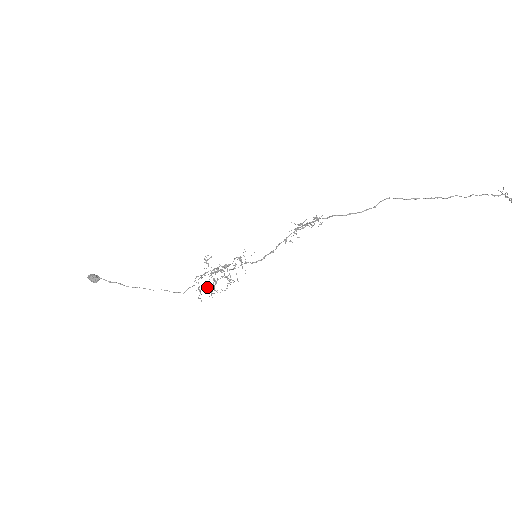
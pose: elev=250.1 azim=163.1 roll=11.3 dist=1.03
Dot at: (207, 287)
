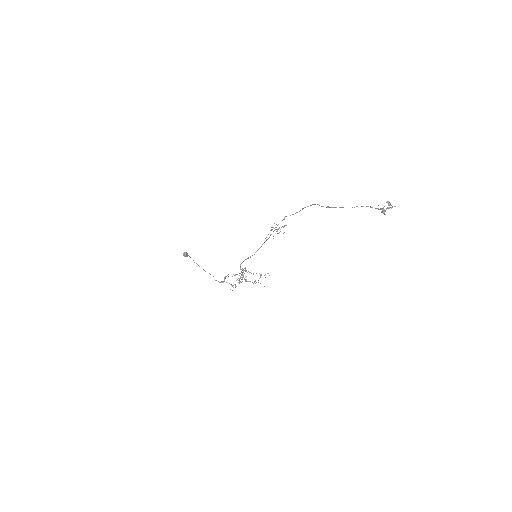
Dot at: occluded
